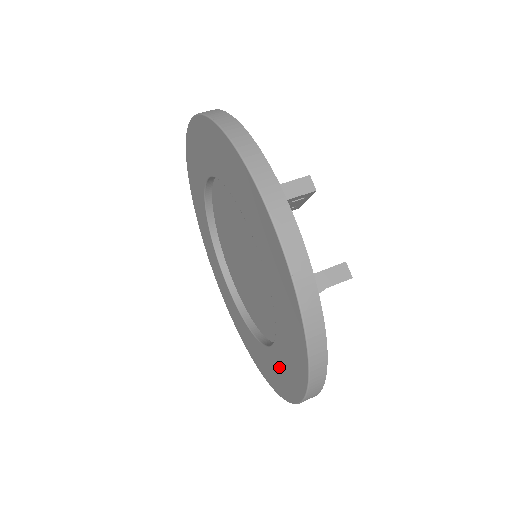
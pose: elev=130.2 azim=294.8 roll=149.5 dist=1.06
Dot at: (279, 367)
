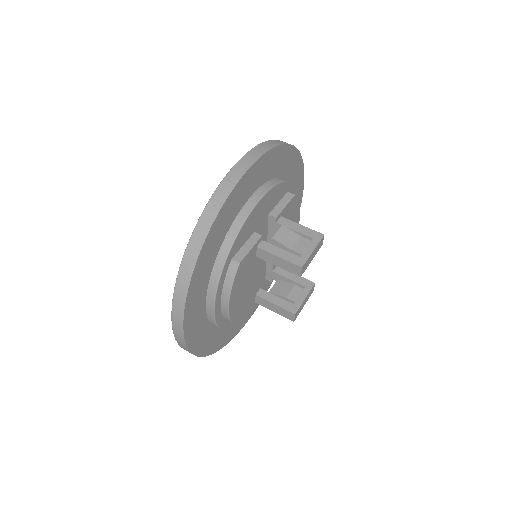
Dot at: occluded
